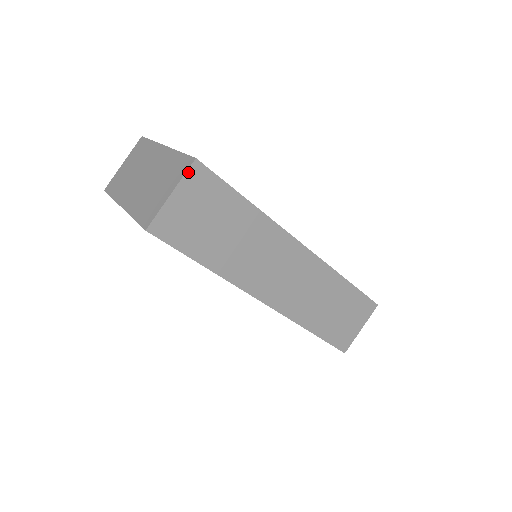
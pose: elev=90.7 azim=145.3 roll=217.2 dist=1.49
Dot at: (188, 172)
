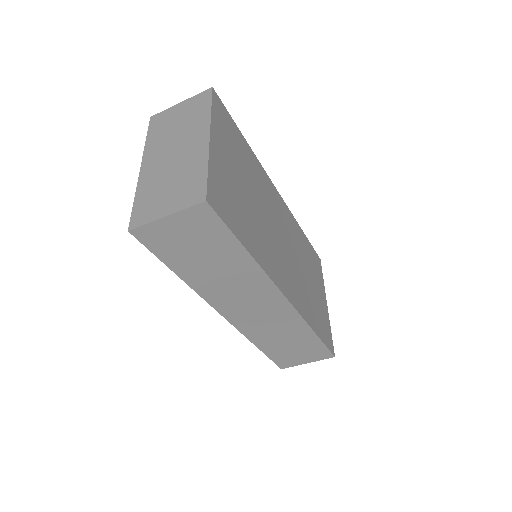
Dot at: (192, 207)
